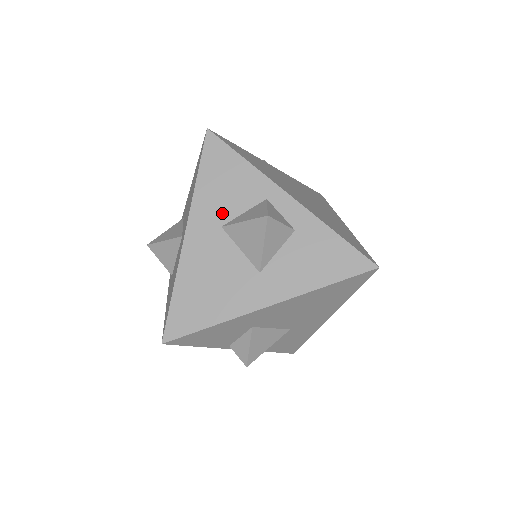
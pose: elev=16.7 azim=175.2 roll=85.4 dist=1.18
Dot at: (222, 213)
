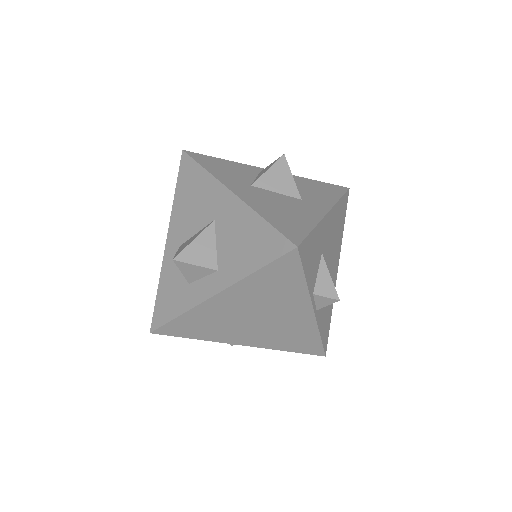
Dot at: (243, 180)
